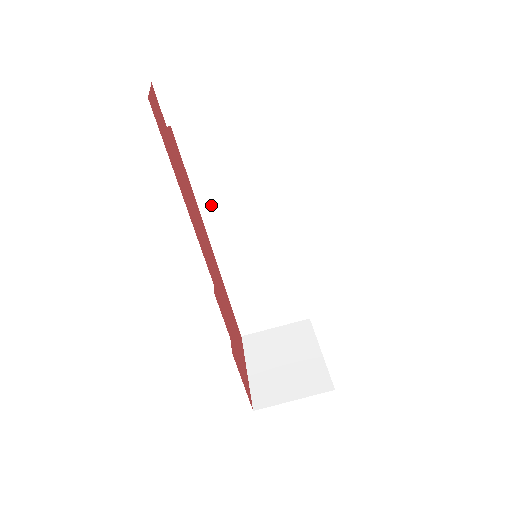
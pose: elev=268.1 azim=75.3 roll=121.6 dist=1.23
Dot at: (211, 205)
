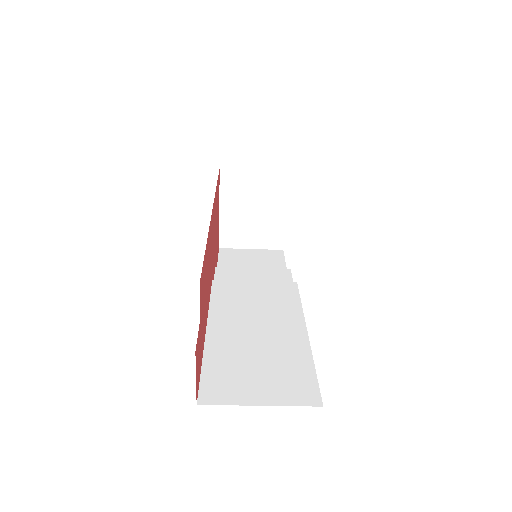
Dot at: occluded
